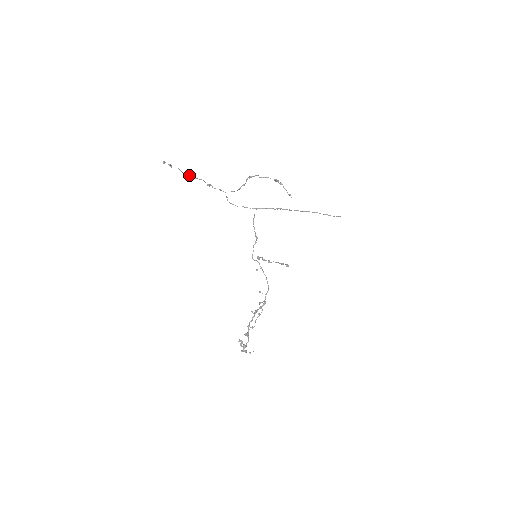
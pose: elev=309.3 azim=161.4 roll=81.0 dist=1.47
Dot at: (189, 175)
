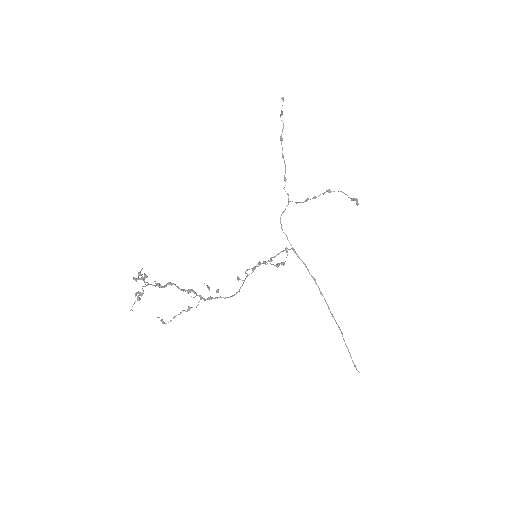
Dot at: occluded
